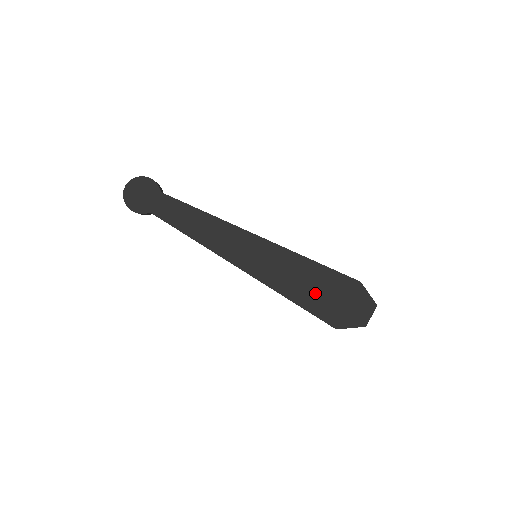
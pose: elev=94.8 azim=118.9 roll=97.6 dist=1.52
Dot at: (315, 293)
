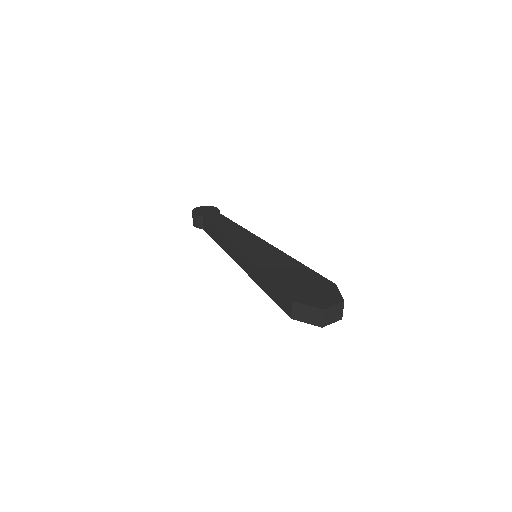
Dot at: (288, 277)
